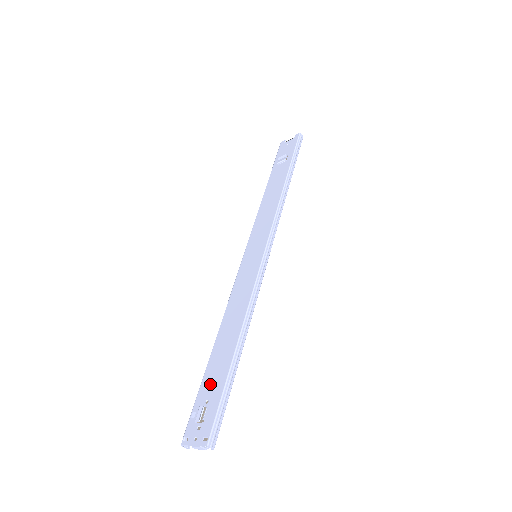
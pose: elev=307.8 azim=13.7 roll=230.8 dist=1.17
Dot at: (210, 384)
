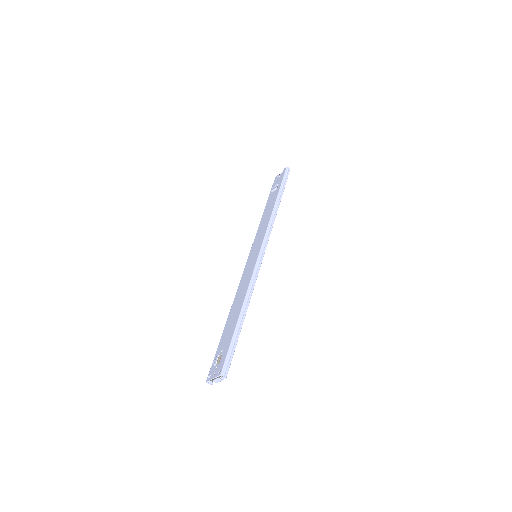
Dot at: (224, 341)
